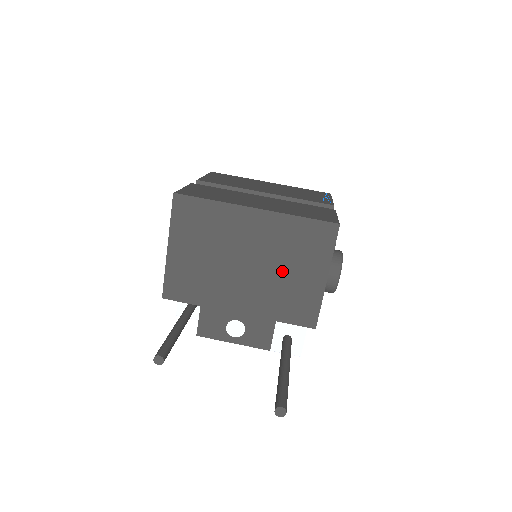
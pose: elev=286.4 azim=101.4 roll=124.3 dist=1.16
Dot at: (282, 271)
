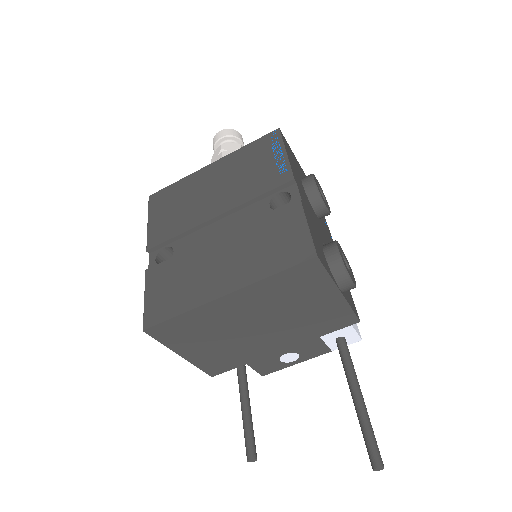
Dot at: (293, 312)
